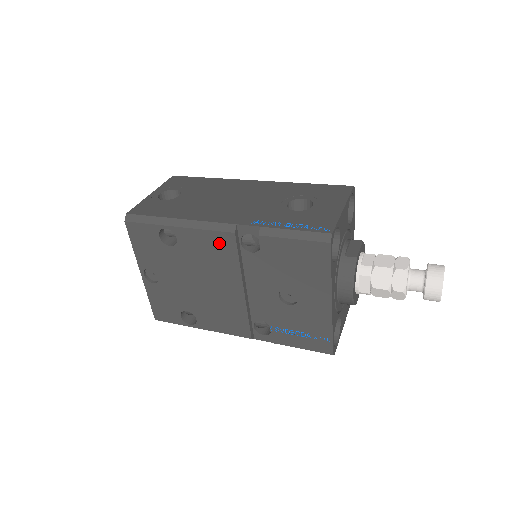
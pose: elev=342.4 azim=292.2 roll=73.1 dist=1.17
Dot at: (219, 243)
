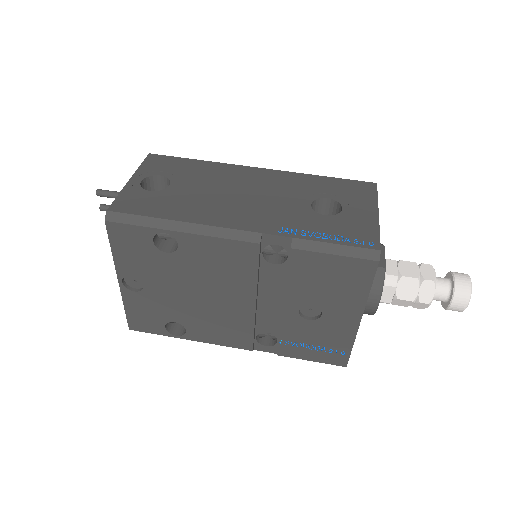
Dot at: (236, 253)
